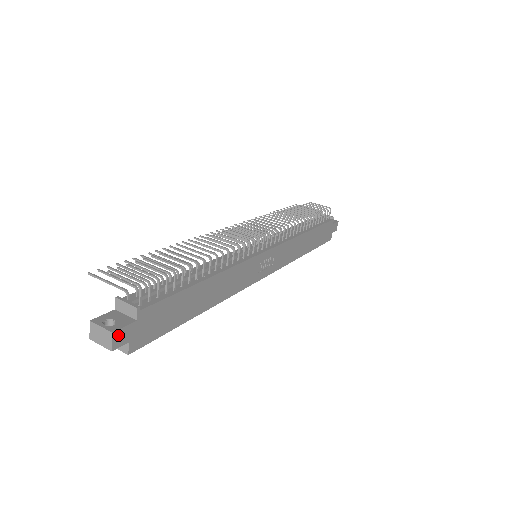
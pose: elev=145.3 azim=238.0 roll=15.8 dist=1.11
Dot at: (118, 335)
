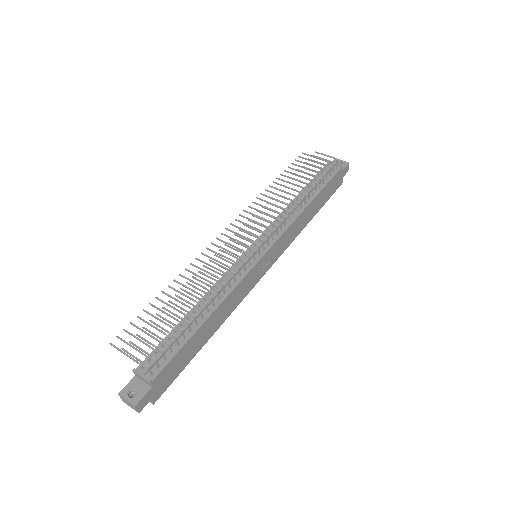
Dot at: (140, 404)
